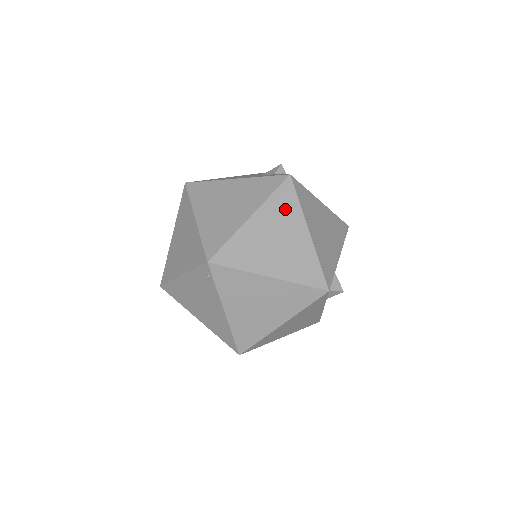
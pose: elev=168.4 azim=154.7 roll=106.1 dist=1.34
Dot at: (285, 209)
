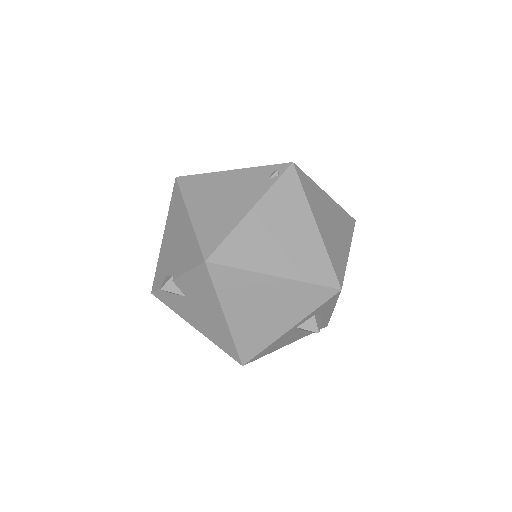
Dot at: (345, 223)
